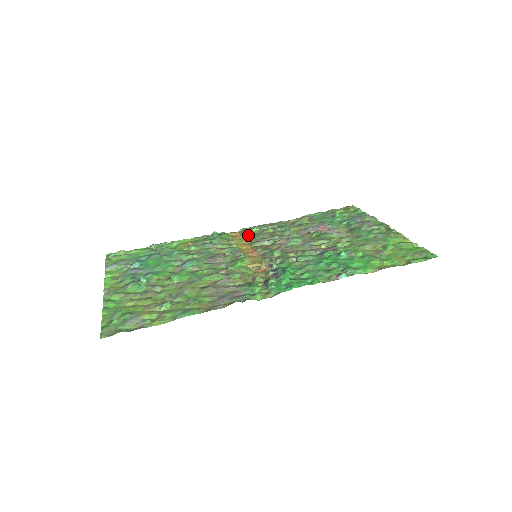
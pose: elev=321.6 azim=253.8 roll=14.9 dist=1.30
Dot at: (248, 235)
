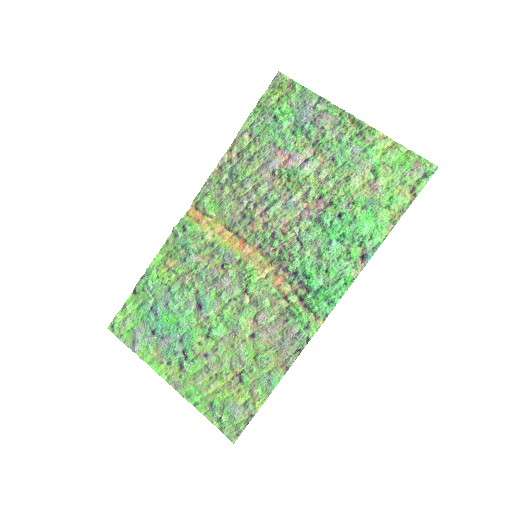
Dot at: (211, 212)
